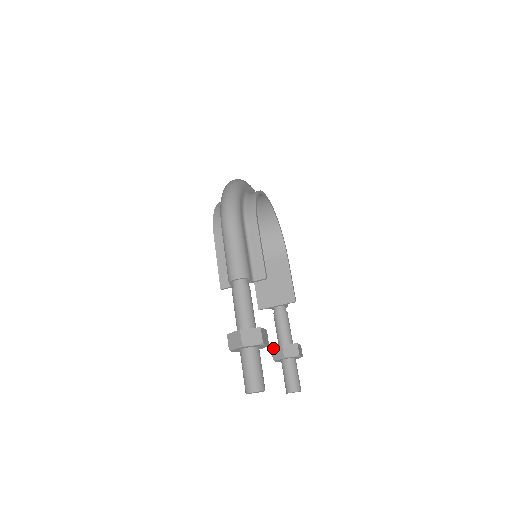
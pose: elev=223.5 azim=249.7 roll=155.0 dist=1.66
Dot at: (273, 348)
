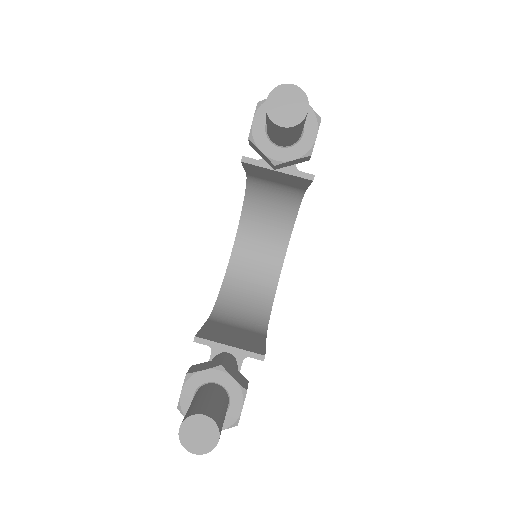
Dot at: occluded
